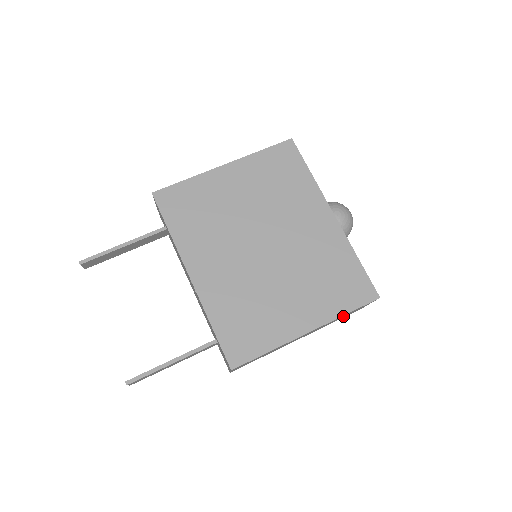
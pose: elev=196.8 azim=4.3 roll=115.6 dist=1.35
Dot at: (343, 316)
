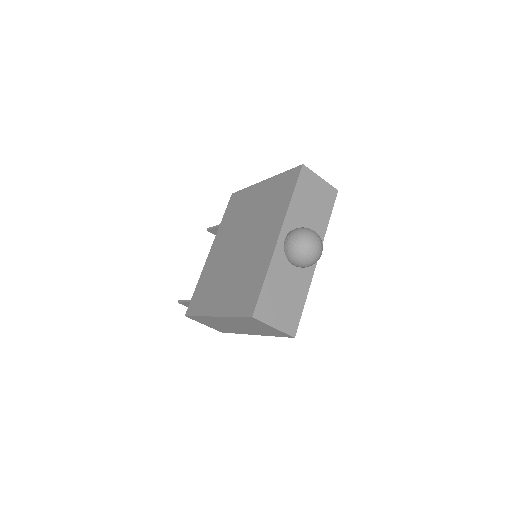
Dot at: (252, 324)
